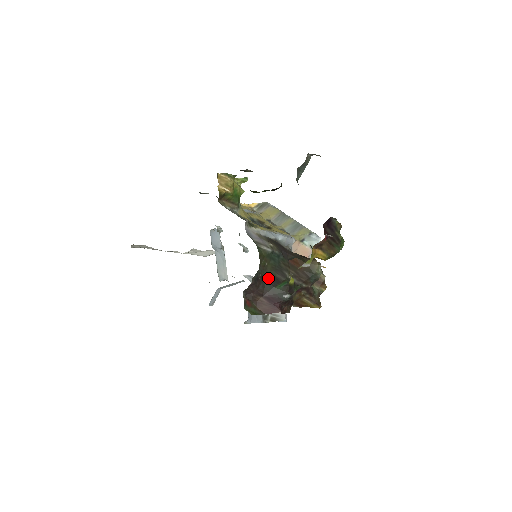
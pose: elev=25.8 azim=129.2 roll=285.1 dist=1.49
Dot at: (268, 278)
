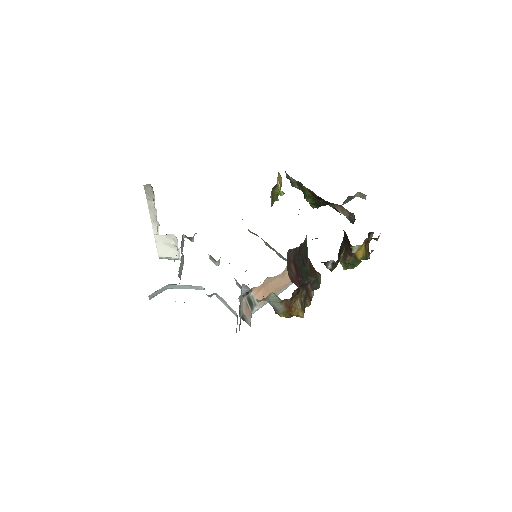
Dot at: (301, 256)
